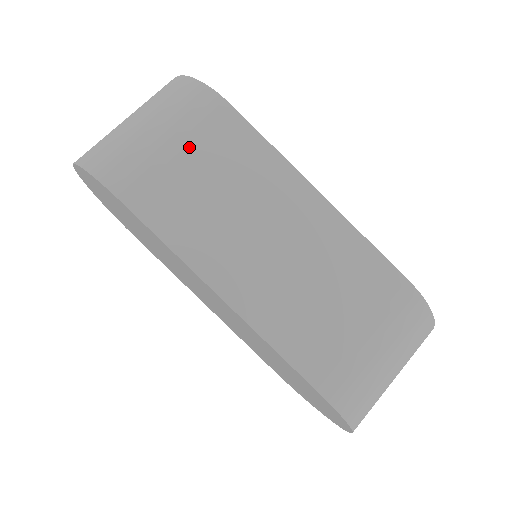
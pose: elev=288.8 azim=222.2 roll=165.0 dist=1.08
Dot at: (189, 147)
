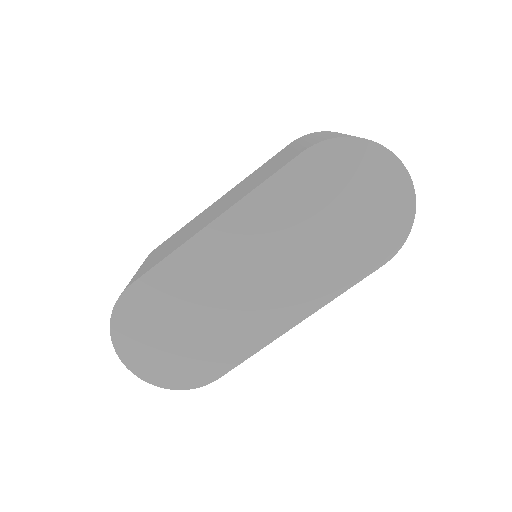
Dot at: (148, 260)
